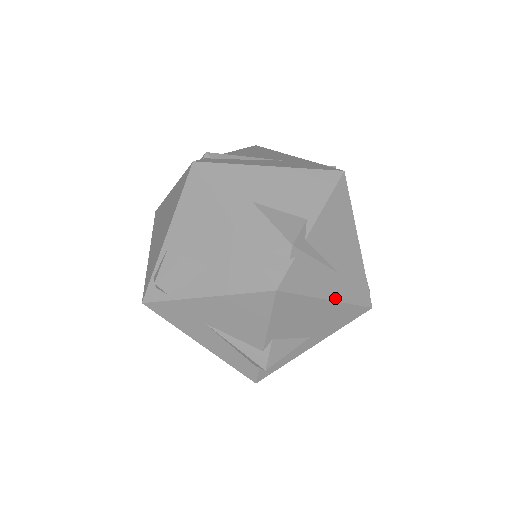
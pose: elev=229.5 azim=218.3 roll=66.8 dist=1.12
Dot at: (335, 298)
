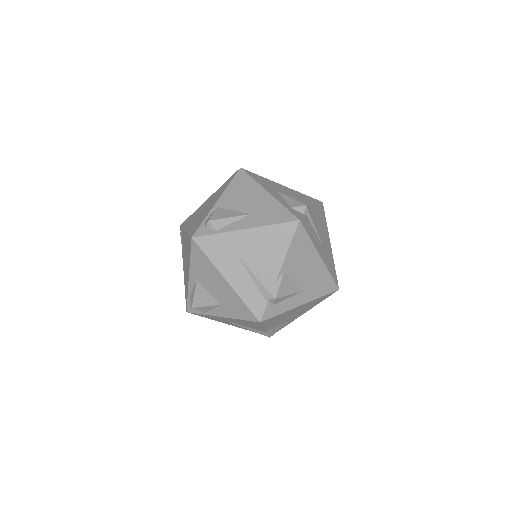
Dot at: (323, 259)
